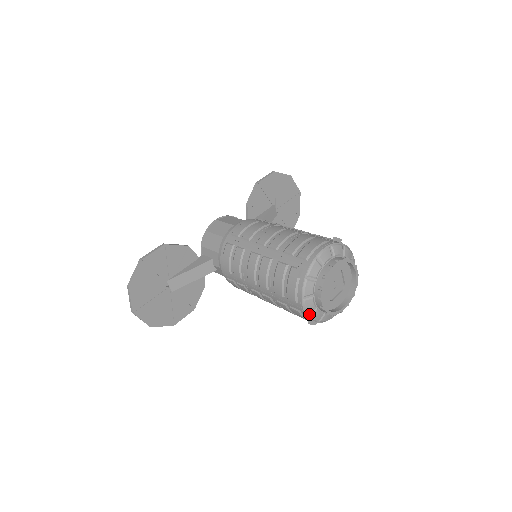
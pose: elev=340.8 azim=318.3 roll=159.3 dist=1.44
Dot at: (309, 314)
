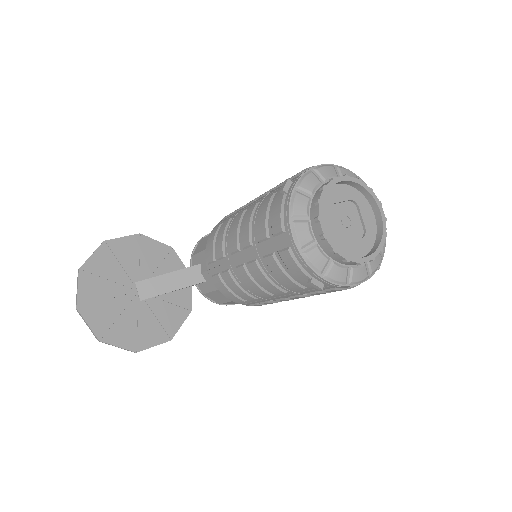
Dot at: (304, 251)
